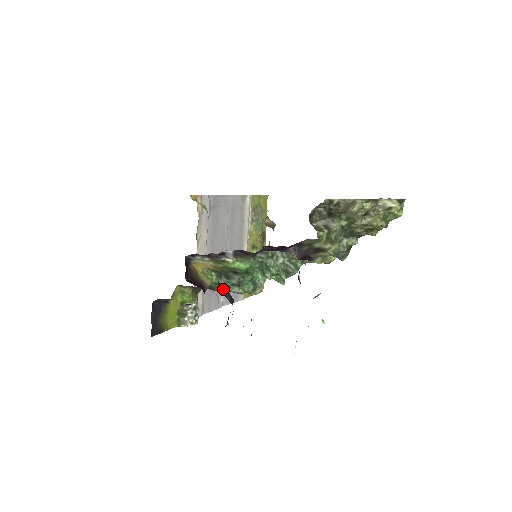
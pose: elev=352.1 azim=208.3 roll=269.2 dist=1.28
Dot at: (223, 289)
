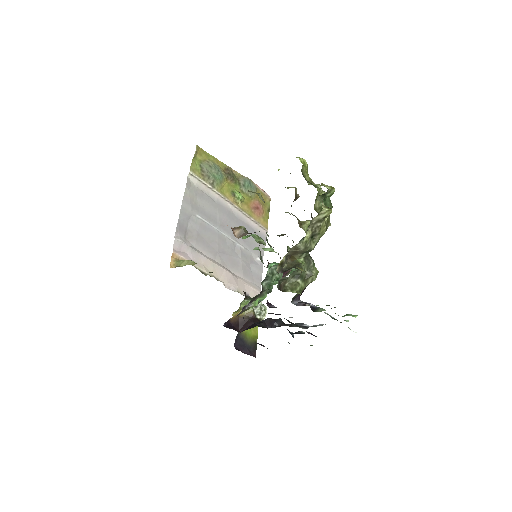
Dot at: (268, 322)
